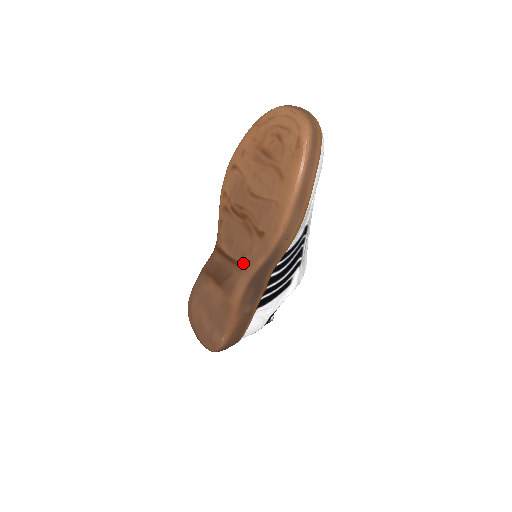
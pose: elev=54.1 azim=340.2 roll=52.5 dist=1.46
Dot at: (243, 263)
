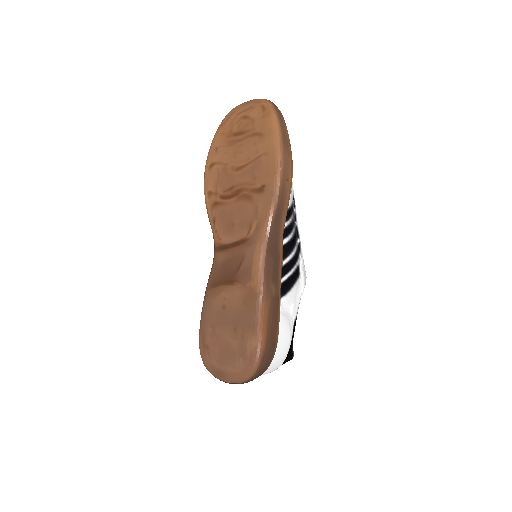
Dot at: (253, 232)
